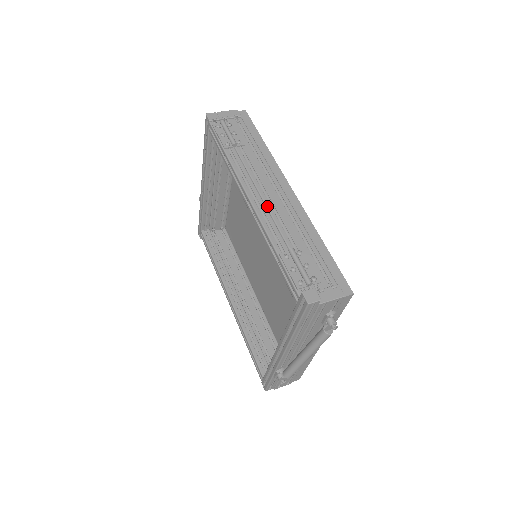
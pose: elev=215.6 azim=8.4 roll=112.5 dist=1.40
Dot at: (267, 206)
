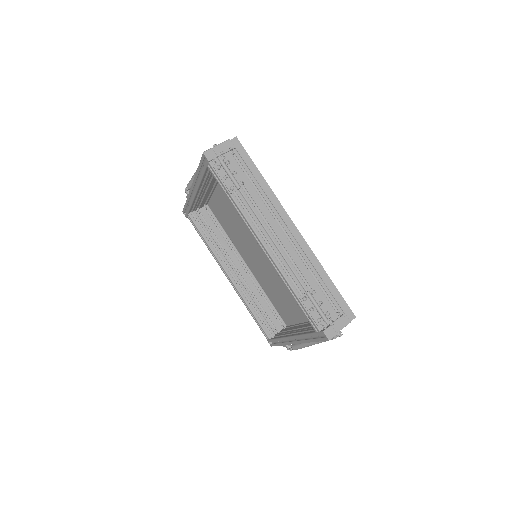
Dot at: (280, 251)
